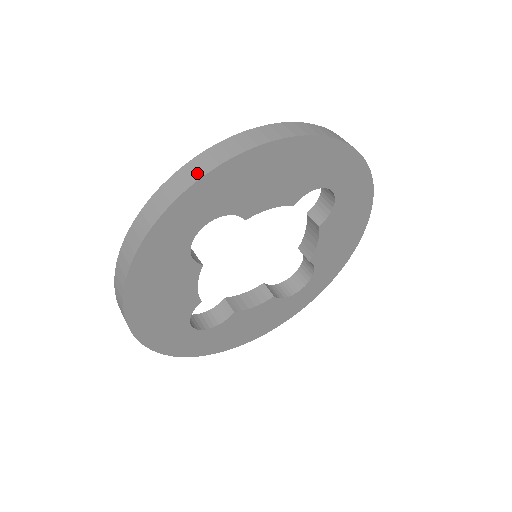
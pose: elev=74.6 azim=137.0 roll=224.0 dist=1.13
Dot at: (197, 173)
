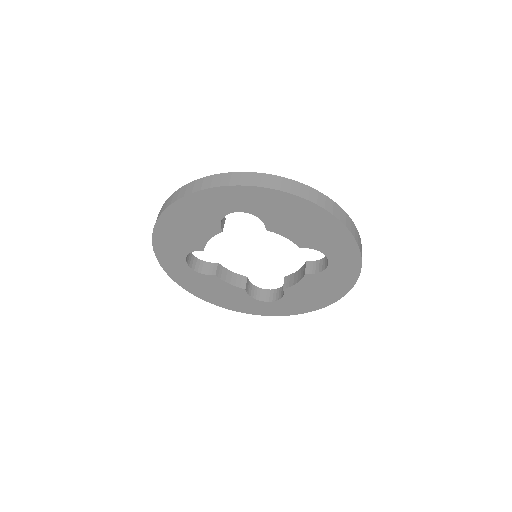
Dot at: occluded
